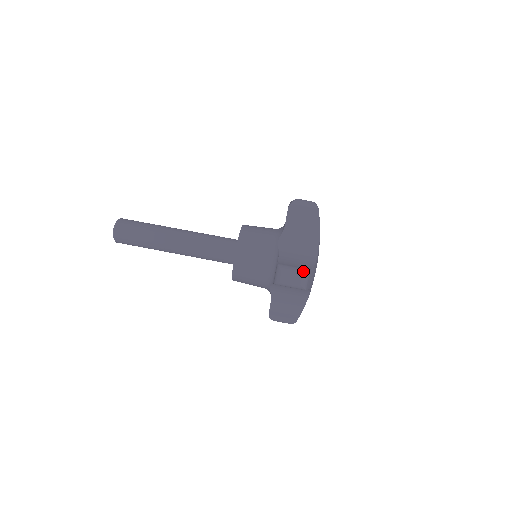
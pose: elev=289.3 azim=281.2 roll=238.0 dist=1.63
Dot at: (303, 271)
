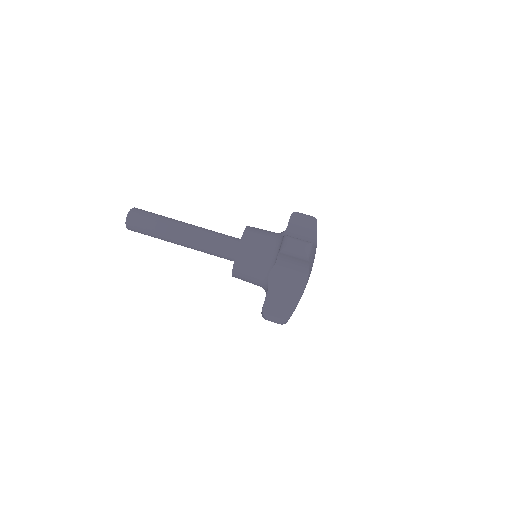
Dot at: (307, 241)
